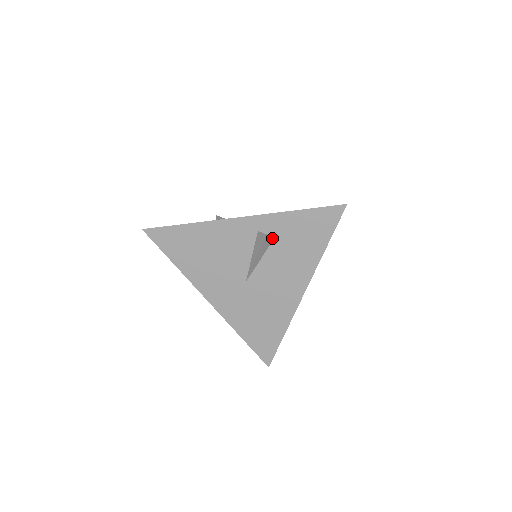
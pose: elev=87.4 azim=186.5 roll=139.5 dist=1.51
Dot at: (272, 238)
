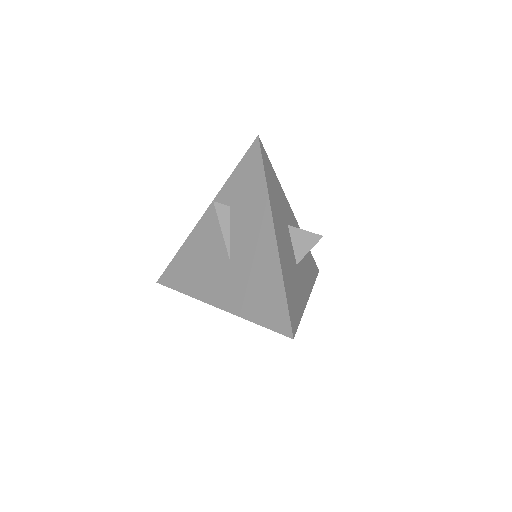
Dot at: (227, 207)
